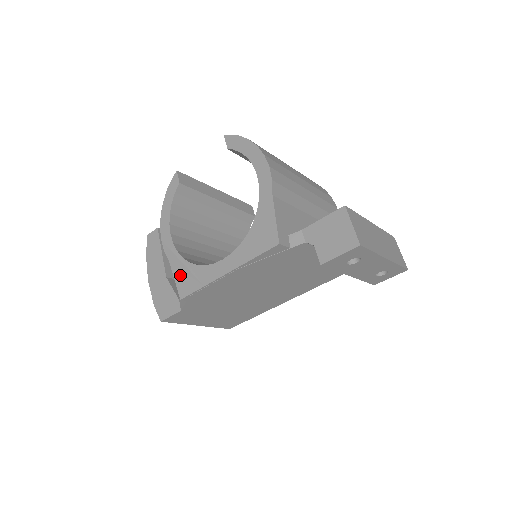
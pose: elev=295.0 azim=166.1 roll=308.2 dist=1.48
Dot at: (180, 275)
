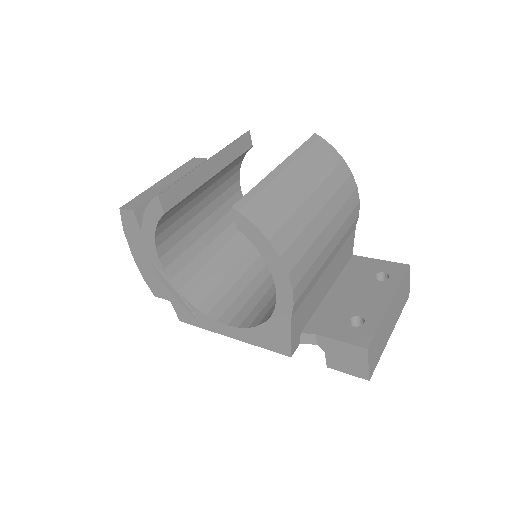
Dot at: (177, 303)
